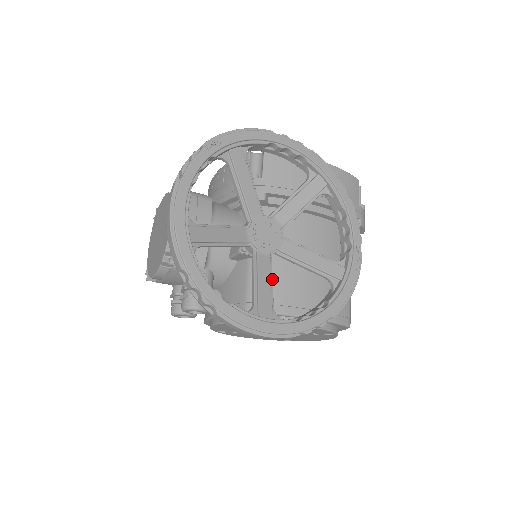
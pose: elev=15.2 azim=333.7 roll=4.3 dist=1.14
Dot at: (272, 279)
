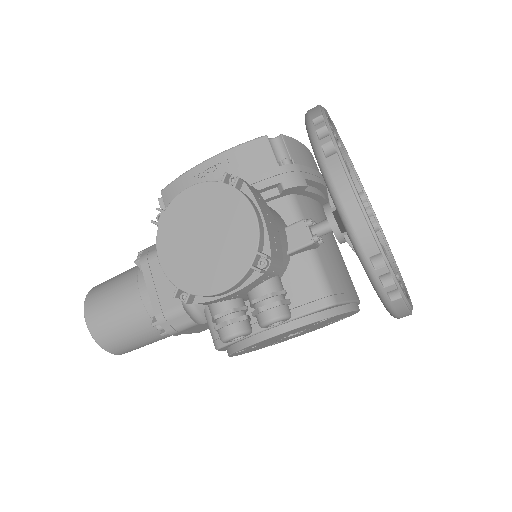
Dot at: occluded
